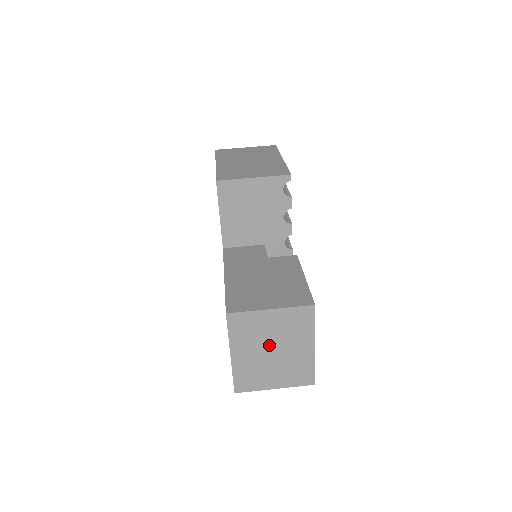
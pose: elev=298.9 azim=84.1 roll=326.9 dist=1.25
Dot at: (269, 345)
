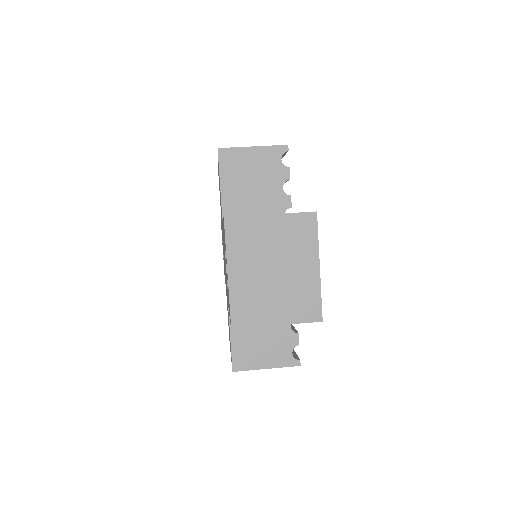
Dot at: (270, 262)
